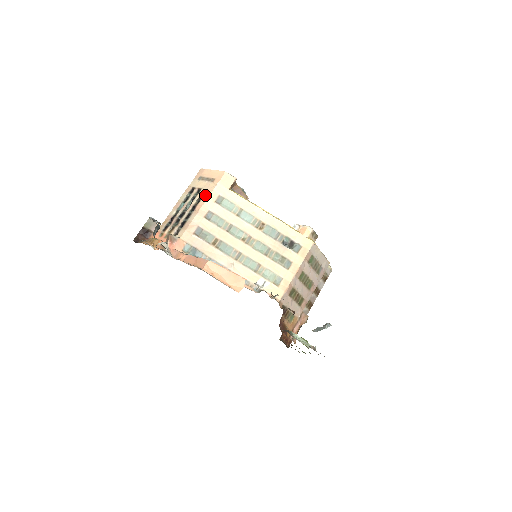
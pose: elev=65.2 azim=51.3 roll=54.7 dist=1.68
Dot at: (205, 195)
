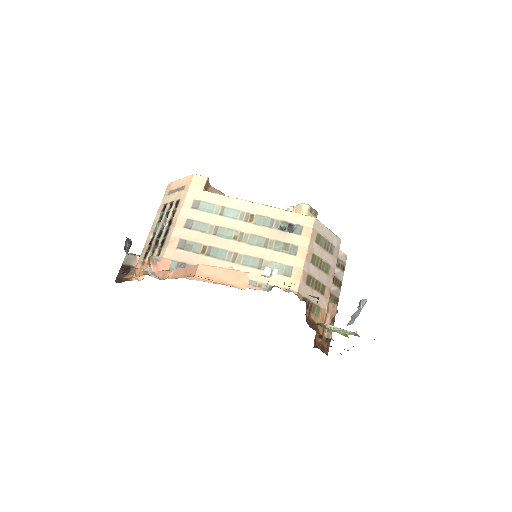
Dot at: (179, 205)
